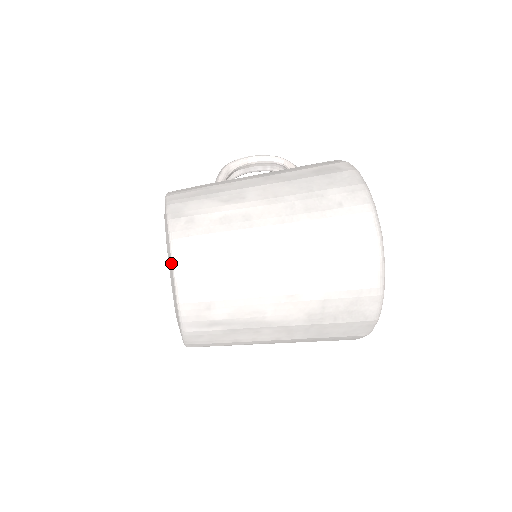
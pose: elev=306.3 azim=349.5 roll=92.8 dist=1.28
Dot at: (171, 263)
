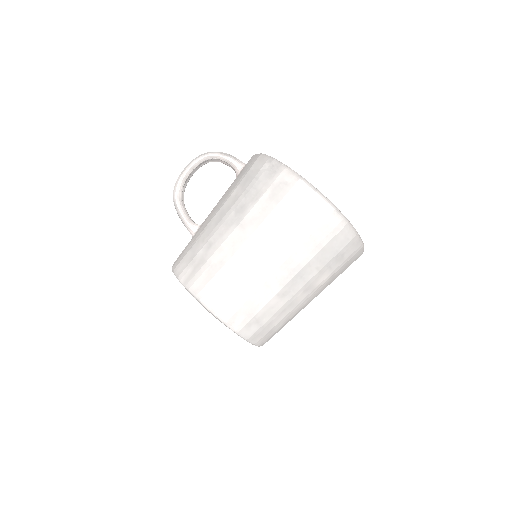
Dot at: occluded
